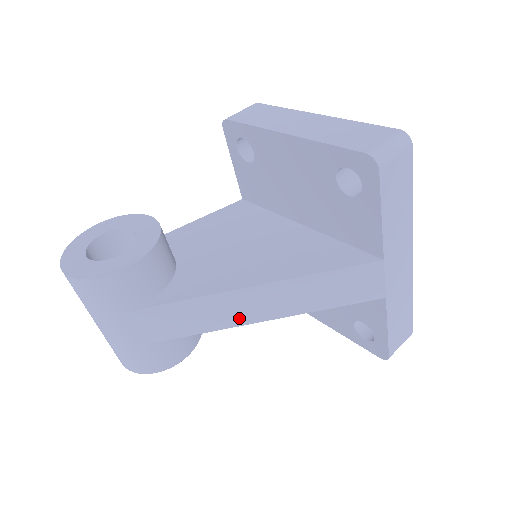
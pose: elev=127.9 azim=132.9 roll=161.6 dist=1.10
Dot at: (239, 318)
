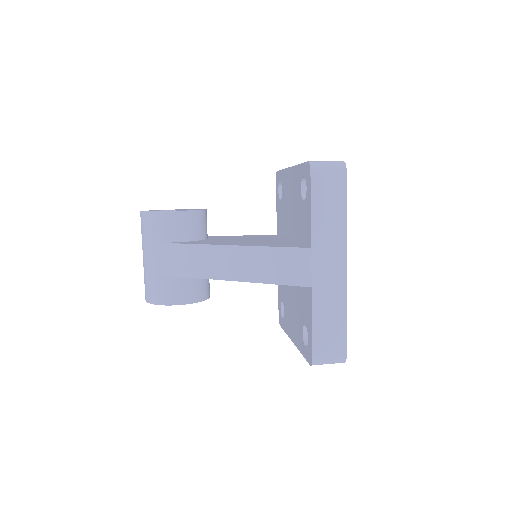
Dot at: (214, 272)
